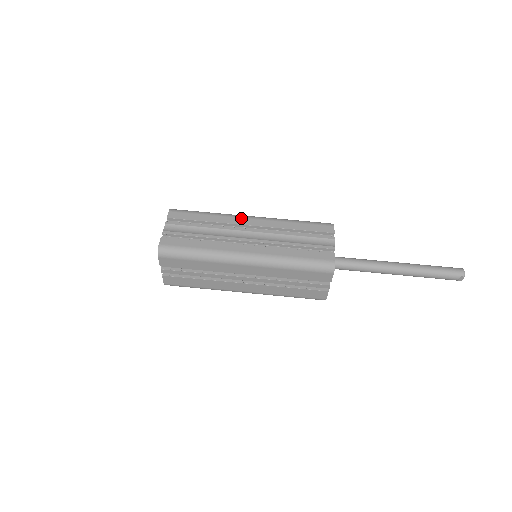
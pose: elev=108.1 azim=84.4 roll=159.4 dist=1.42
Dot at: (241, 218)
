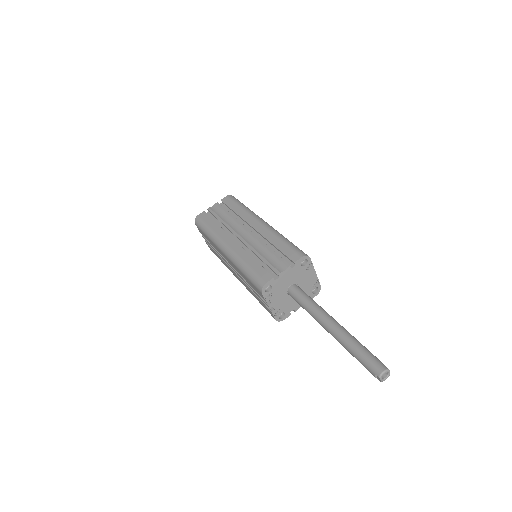
Dot at: (254, 219)
